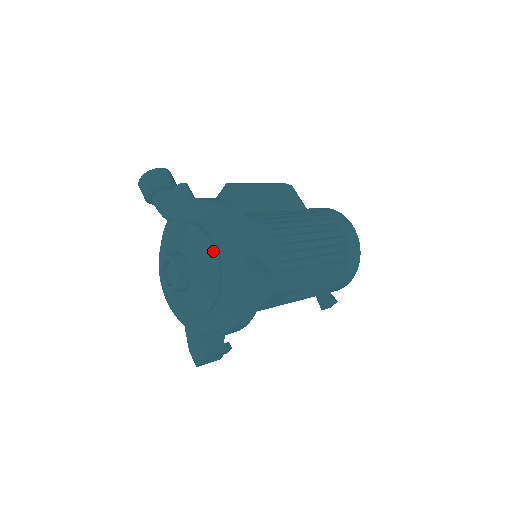
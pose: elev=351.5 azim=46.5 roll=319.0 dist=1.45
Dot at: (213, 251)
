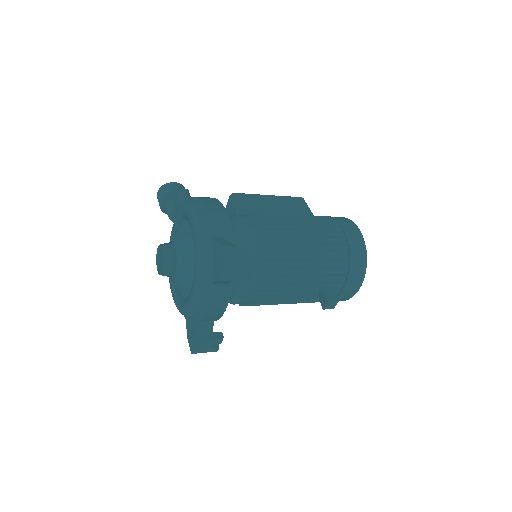
Dot at: (192, 236)
